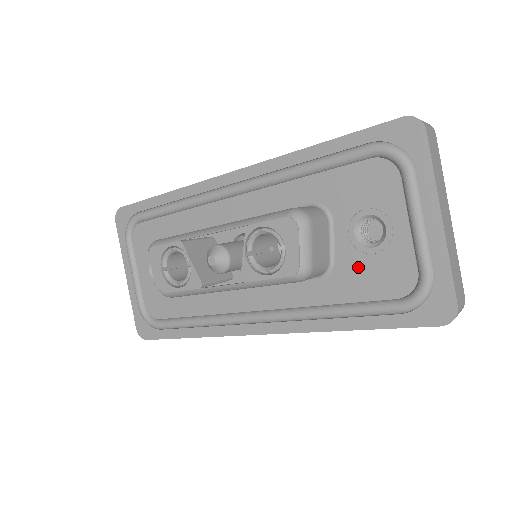
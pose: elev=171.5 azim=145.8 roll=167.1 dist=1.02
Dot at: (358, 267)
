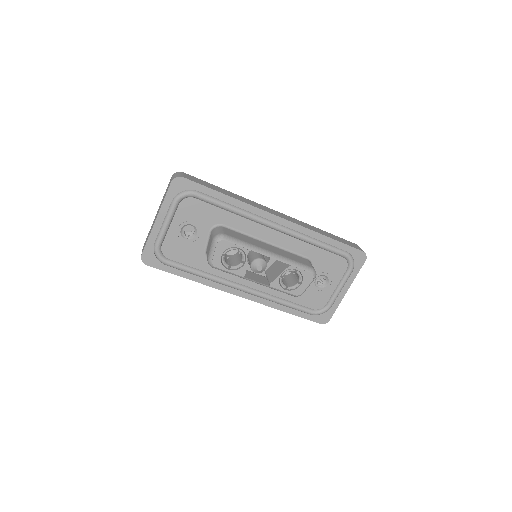
Dot at: (307, 291)
